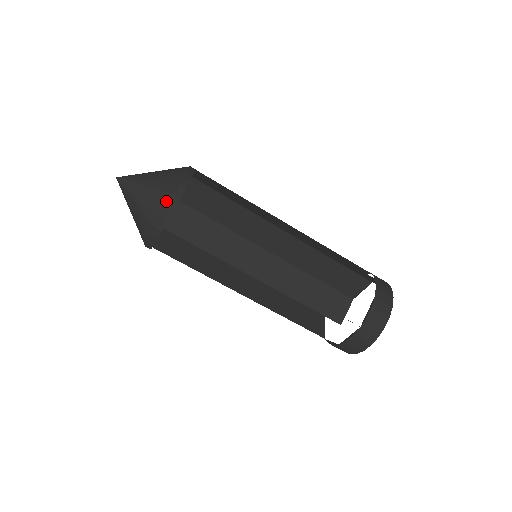
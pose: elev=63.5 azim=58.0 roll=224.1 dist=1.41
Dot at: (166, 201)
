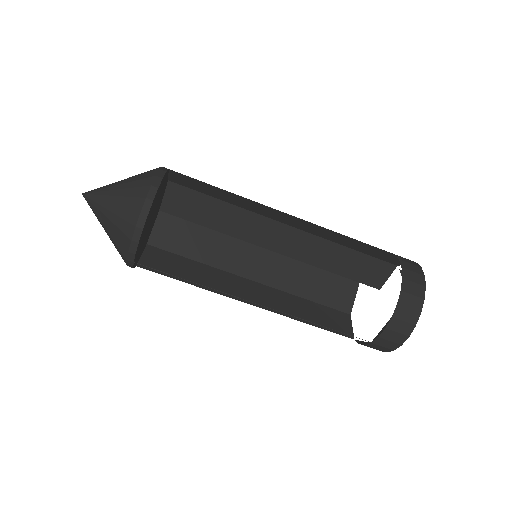
Dot at: (126, 243)
